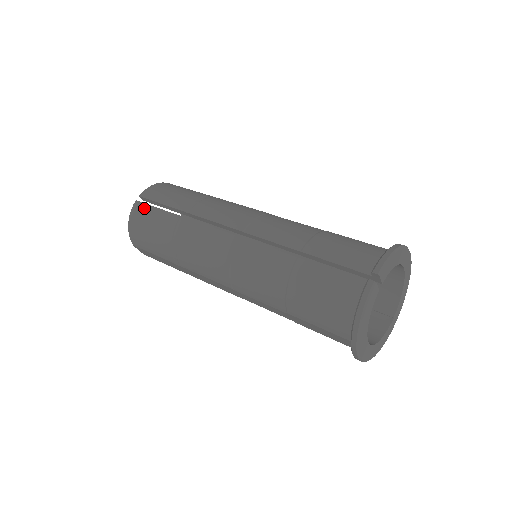
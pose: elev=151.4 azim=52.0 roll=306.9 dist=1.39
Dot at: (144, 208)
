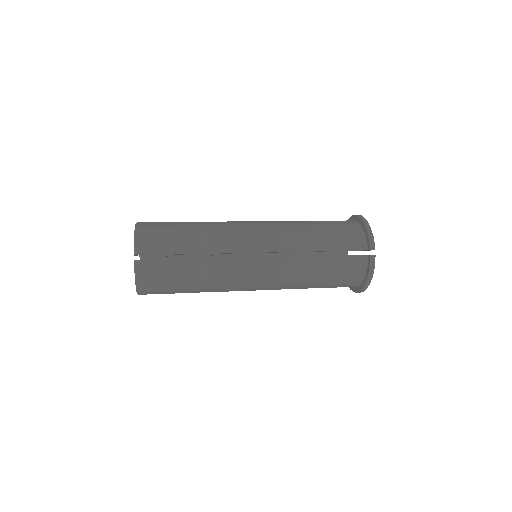
Dot at: (152, 265)
